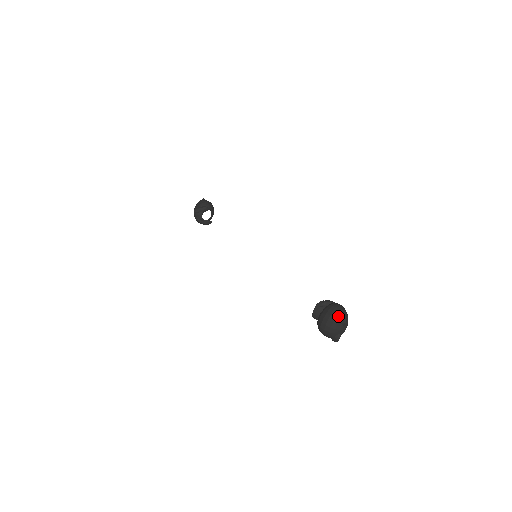
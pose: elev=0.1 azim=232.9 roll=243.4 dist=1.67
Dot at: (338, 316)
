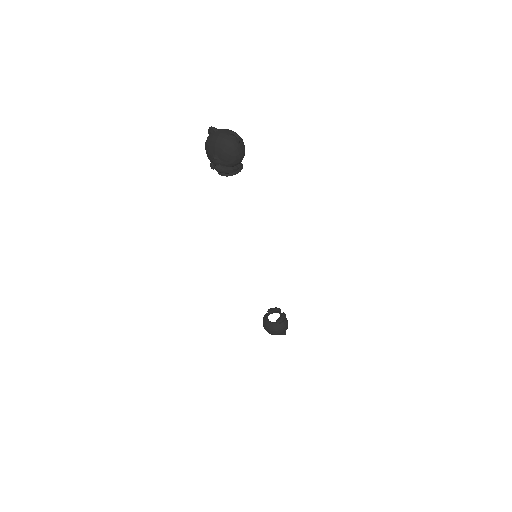
Dot at: occluded
